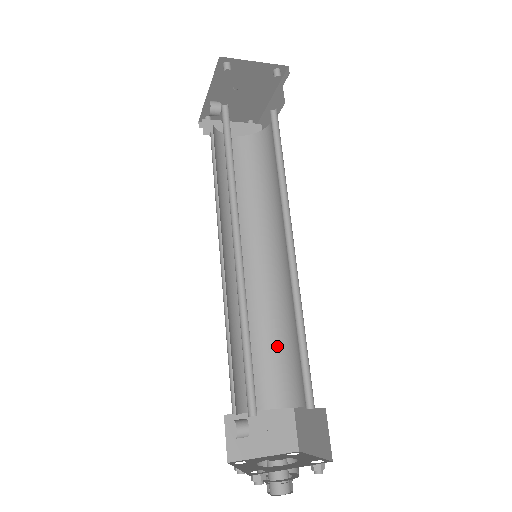
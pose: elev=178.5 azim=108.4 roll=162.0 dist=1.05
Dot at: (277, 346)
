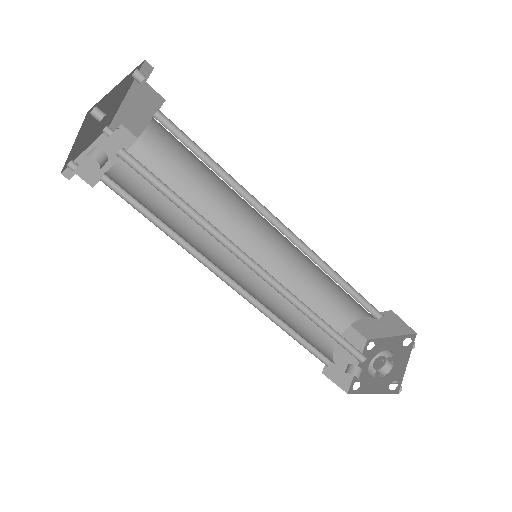
Dot at: (310, 297)
